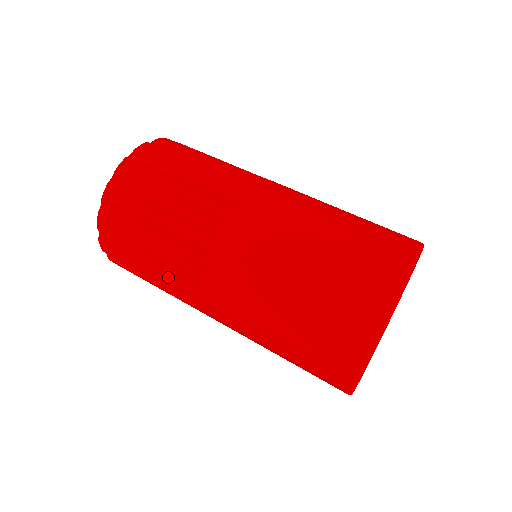
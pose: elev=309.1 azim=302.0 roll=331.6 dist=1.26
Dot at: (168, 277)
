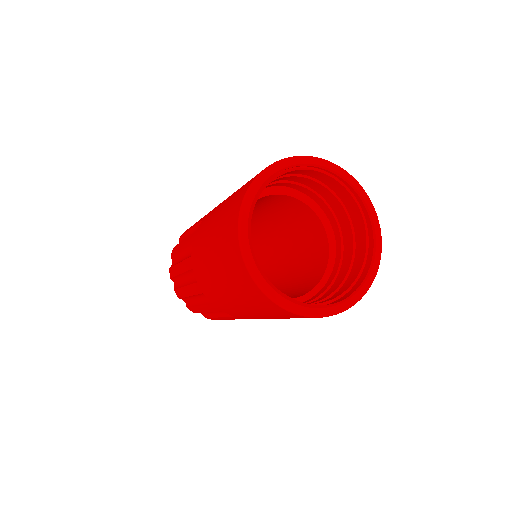
Dot at: (190, 283)
